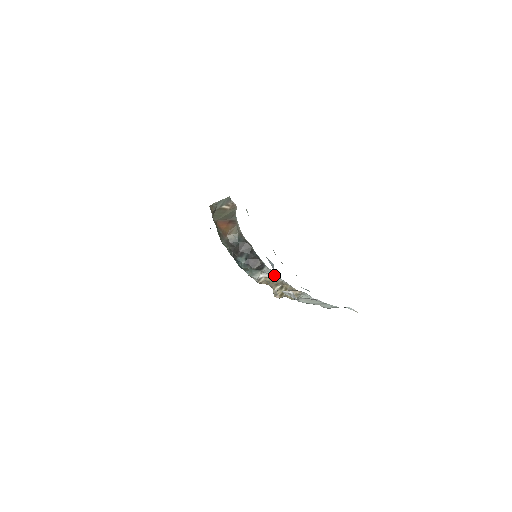
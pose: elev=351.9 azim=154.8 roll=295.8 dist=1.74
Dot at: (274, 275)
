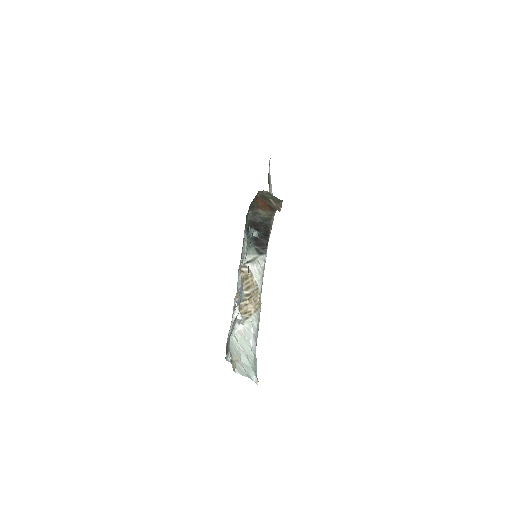
Dot at: (260, 271)
